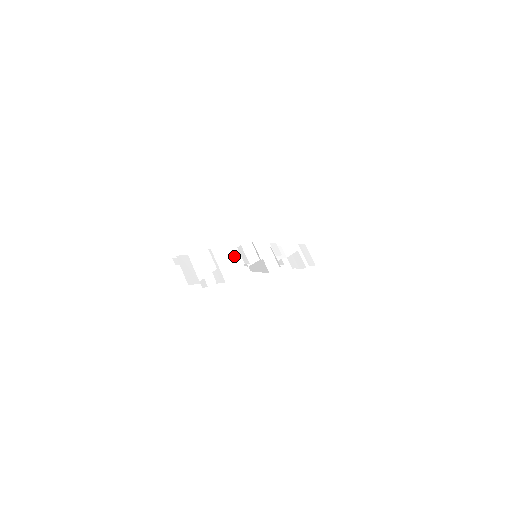
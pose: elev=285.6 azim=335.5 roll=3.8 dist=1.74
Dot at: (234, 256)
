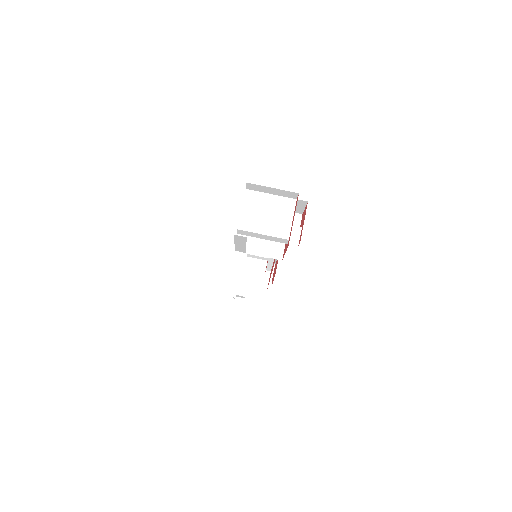
Dot at: occluded
